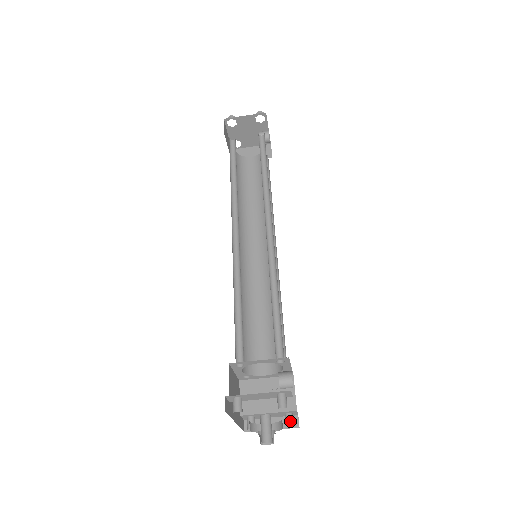
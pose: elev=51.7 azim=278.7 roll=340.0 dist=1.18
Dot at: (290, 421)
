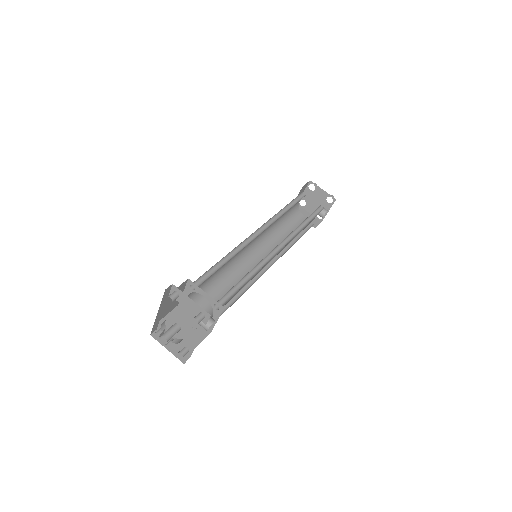
Dot at: (184, 352)
